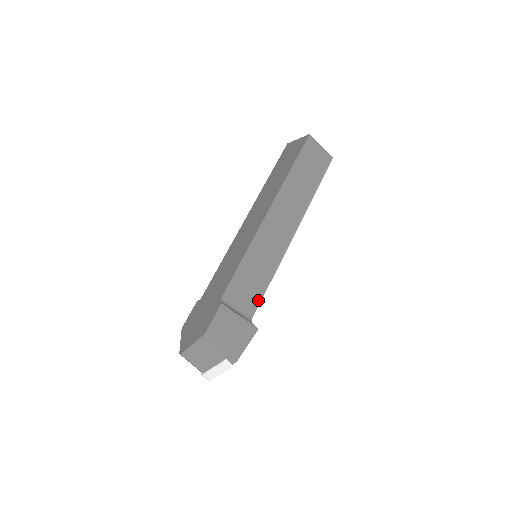
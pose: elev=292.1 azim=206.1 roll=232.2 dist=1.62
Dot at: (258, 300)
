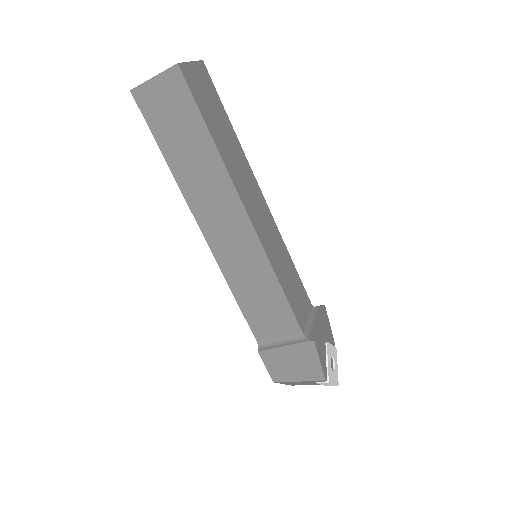
Dot at: (289, 312)
